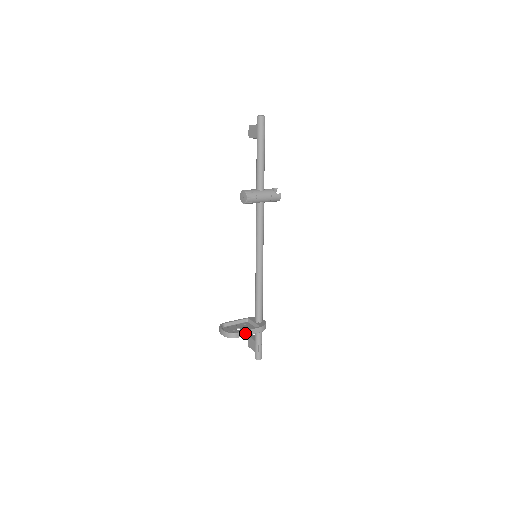
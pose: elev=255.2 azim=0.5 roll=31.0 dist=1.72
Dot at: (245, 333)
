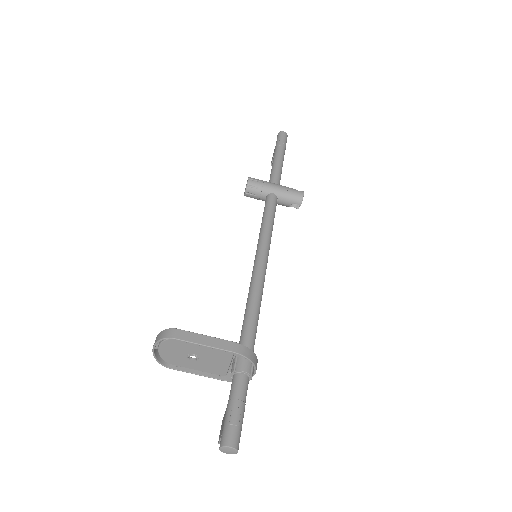
Dot at: (197, 338)
